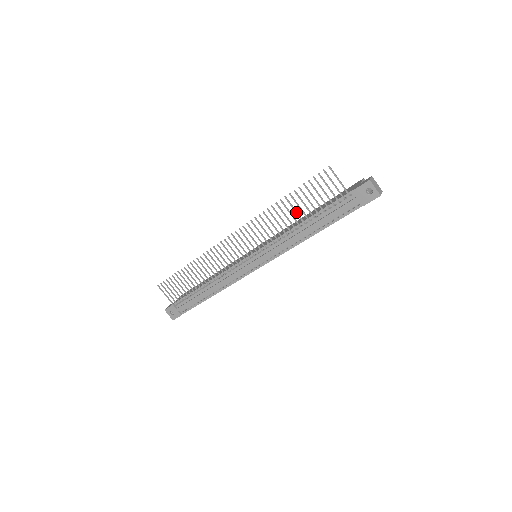
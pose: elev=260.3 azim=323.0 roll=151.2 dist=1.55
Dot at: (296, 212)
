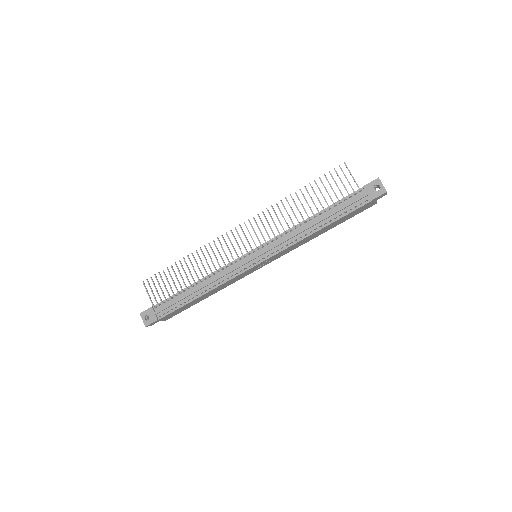
Dot at: (308, 204)
